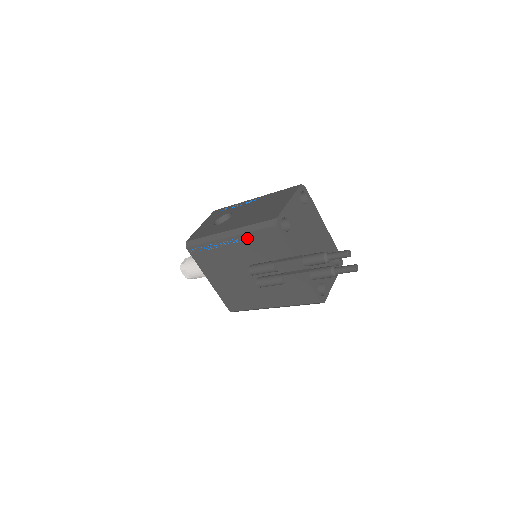
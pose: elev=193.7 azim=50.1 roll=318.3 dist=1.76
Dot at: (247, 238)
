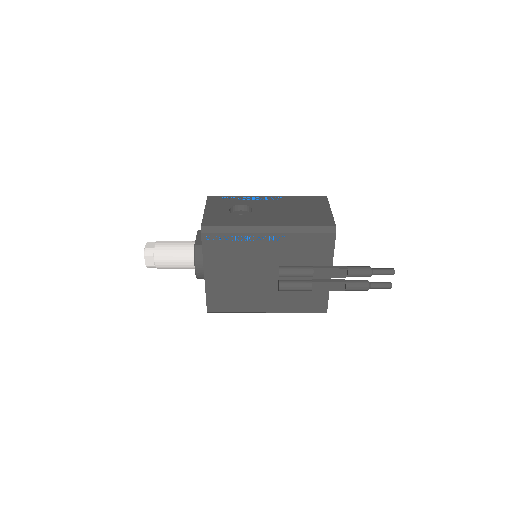
Dot at: (293, 238)
